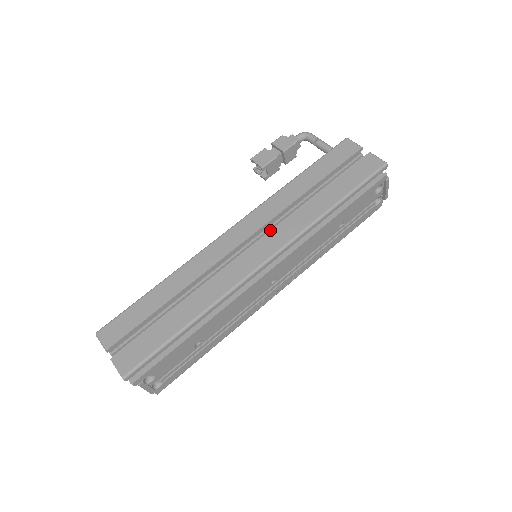
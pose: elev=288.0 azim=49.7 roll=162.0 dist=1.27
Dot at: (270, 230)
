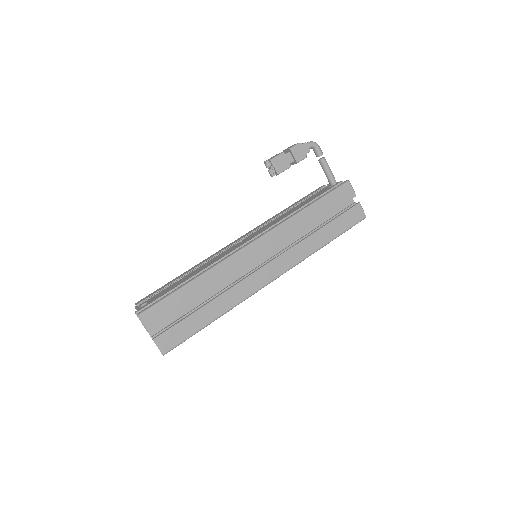
Dot at: occluded
